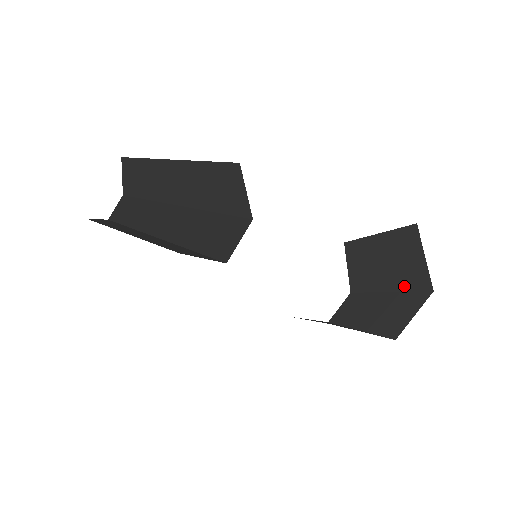
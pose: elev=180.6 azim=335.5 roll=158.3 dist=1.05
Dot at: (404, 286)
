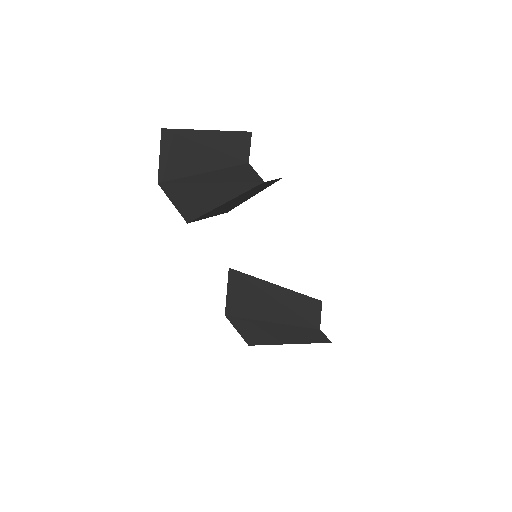
Dot at: occluded
